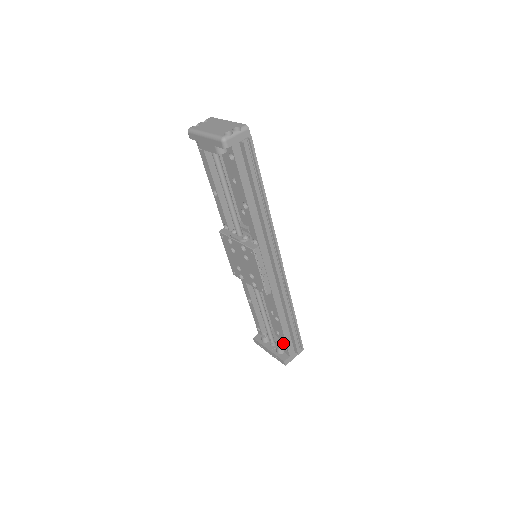
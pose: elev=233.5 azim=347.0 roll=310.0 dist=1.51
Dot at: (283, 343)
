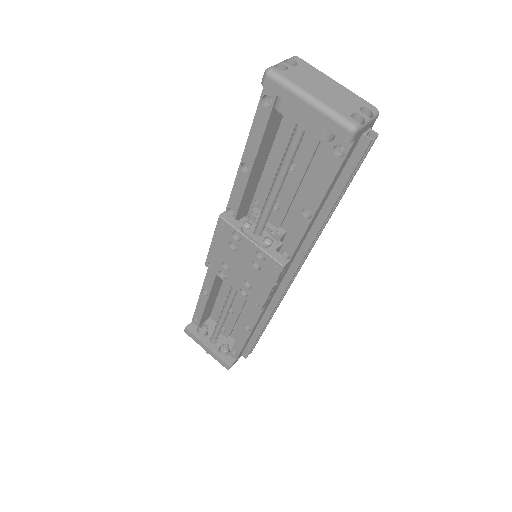
Dot at: (235, 348)
